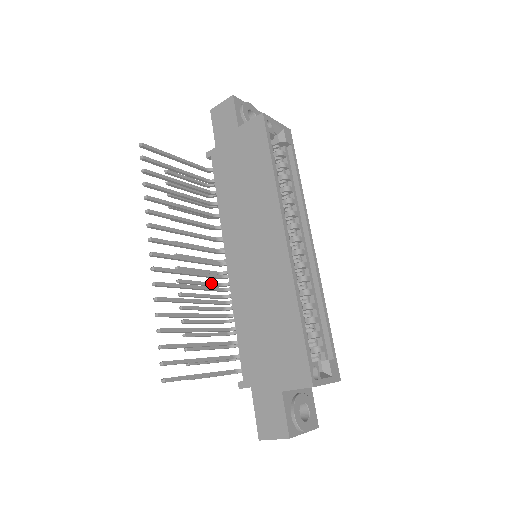
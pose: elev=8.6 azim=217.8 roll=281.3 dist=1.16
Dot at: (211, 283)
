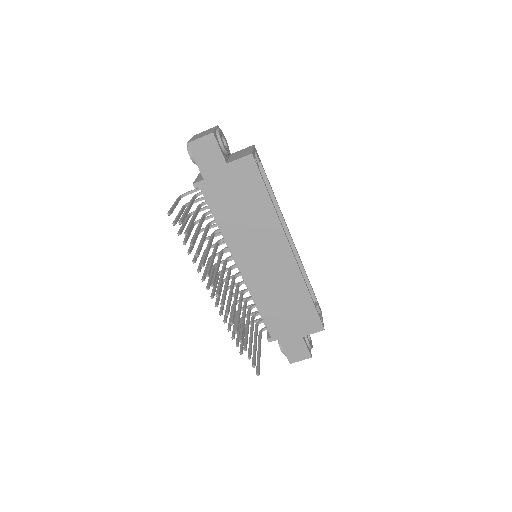
Dot at: (217, 279)
